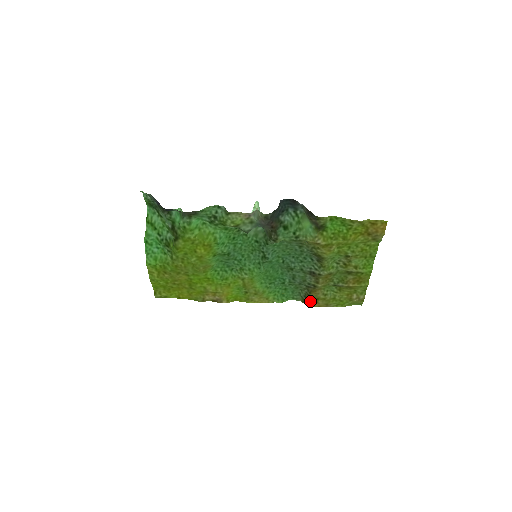
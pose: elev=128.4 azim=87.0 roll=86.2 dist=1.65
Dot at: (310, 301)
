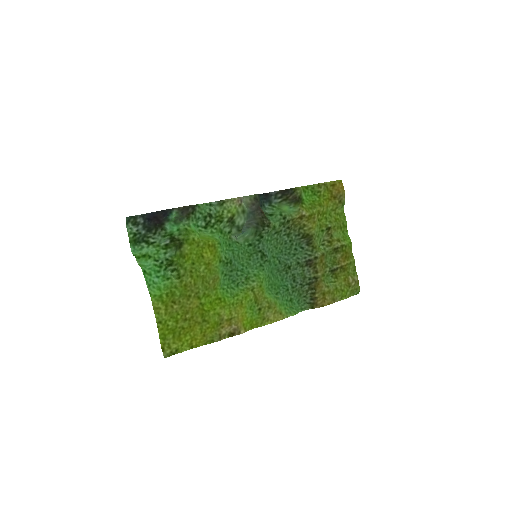
Dot at: (319, 300)
